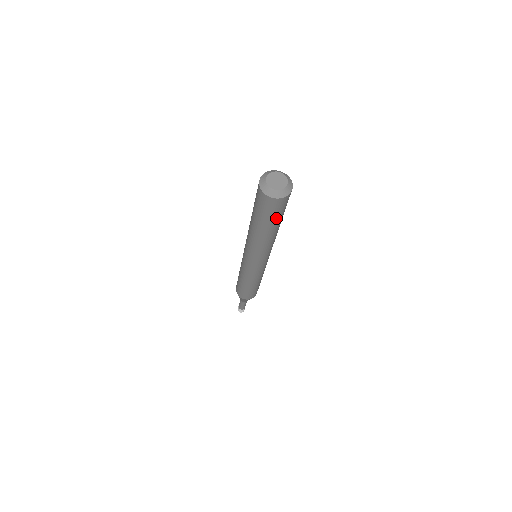
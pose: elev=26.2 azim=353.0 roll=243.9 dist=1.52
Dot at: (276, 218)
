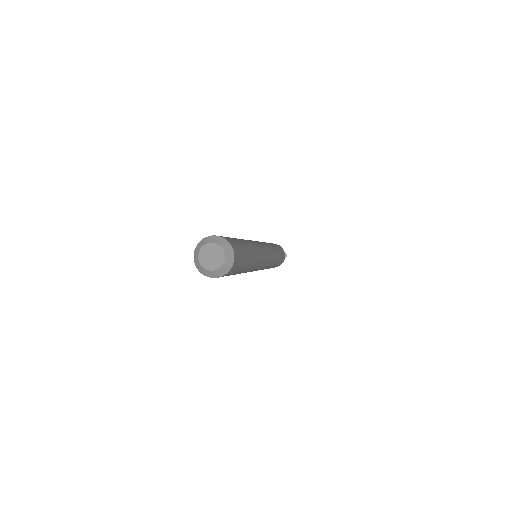
Dot at: occluded
